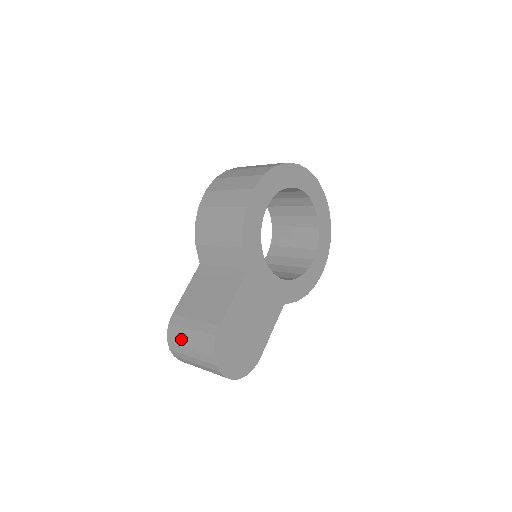
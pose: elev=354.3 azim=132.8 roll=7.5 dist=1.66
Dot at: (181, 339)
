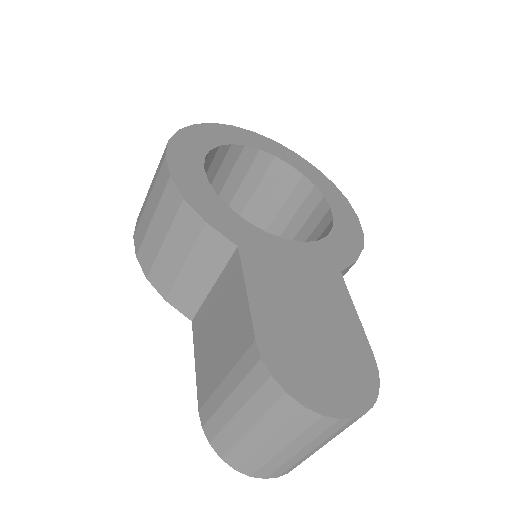
Dot at: (230, 429)
